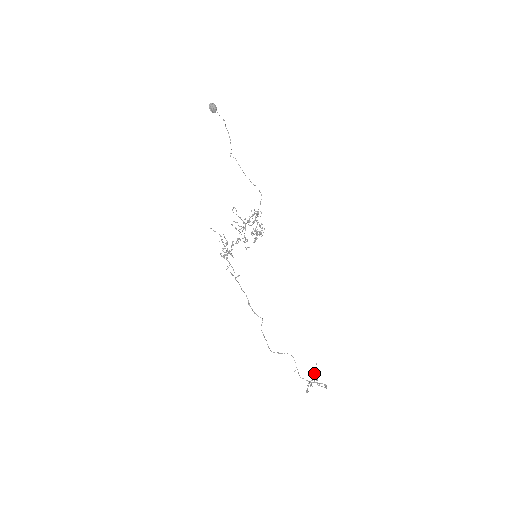
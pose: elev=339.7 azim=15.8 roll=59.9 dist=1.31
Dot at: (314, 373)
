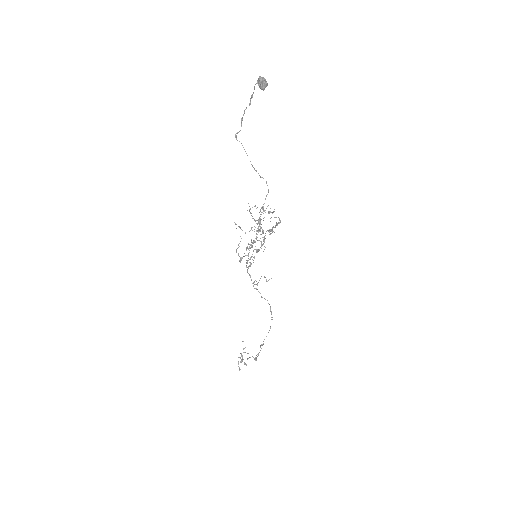
Dot at: occluded
